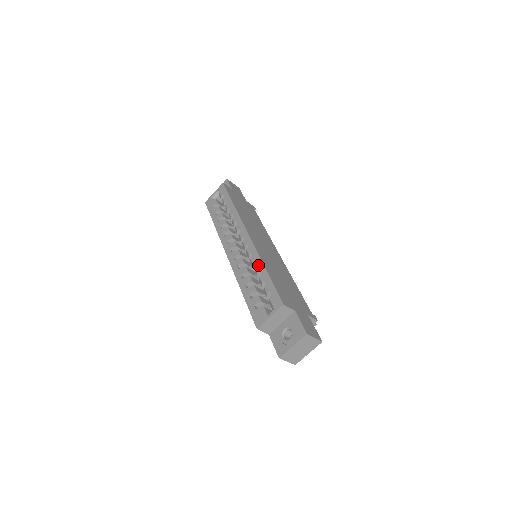
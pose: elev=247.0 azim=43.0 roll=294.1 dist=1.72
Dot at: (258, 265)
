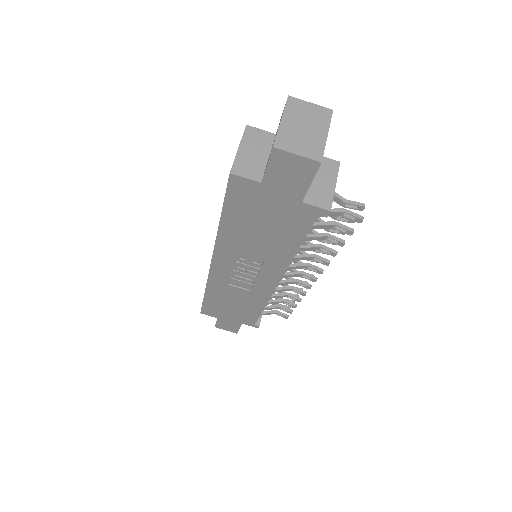
Dot at: occluded
